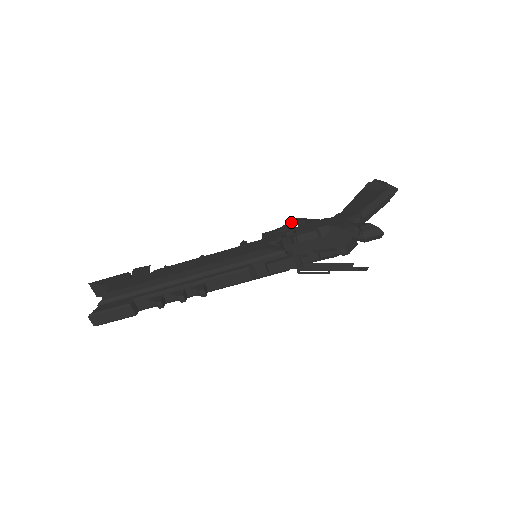
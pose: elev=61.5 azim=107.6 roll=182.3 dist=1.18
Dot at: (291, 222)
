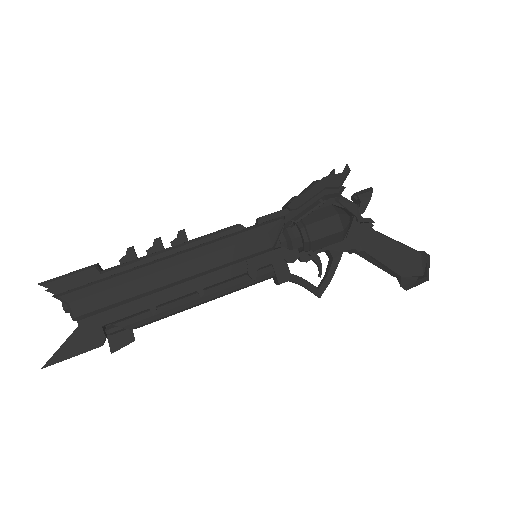
Dot at: (313, 288)
